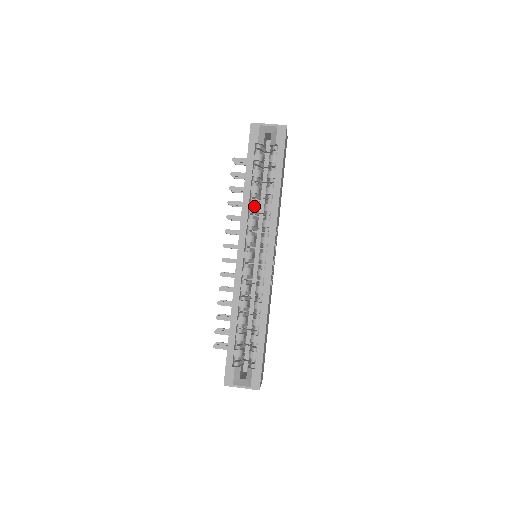
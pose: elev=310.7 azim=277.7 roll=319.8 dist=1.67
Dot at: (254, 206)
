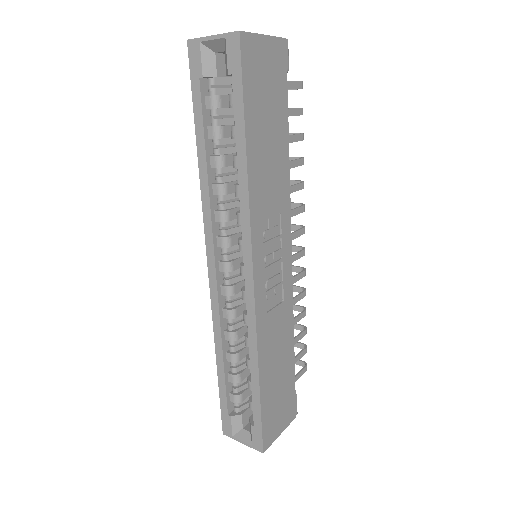
Dot at: (219, 190)
